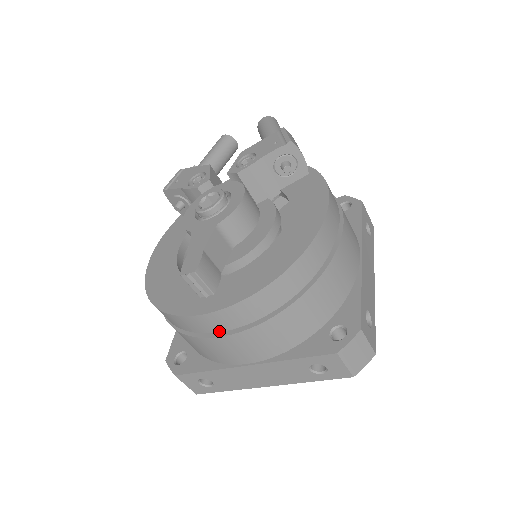
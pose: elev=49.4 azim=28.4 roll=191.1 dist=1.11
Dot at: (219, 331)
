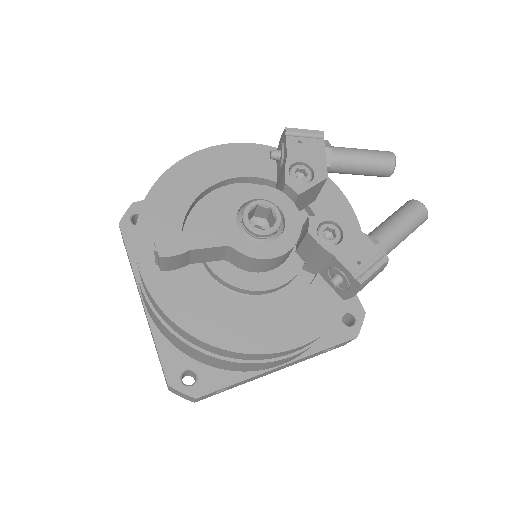
Dot at: (141, 279)
